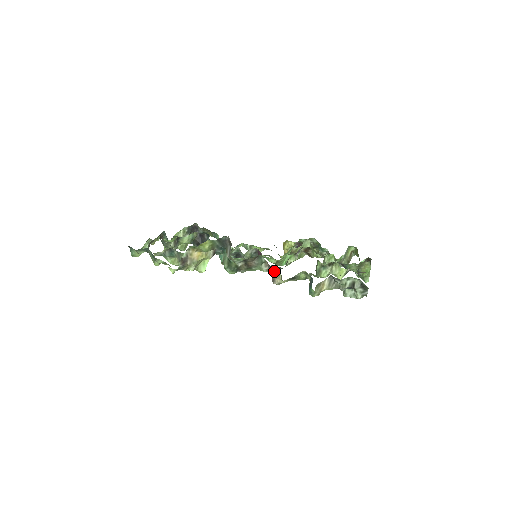
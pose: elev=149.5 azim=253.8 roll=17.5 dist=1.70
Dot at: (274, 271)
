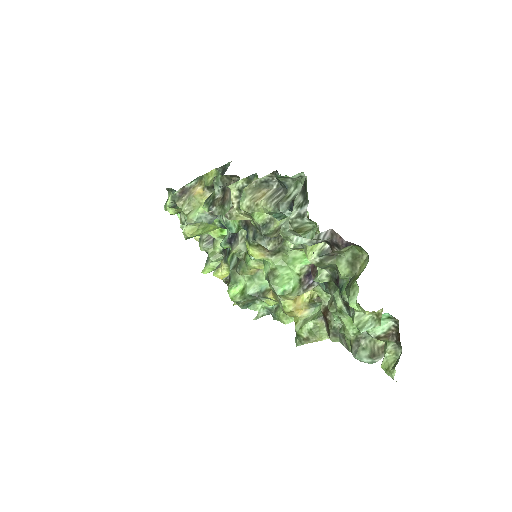
Dot at: occluded
